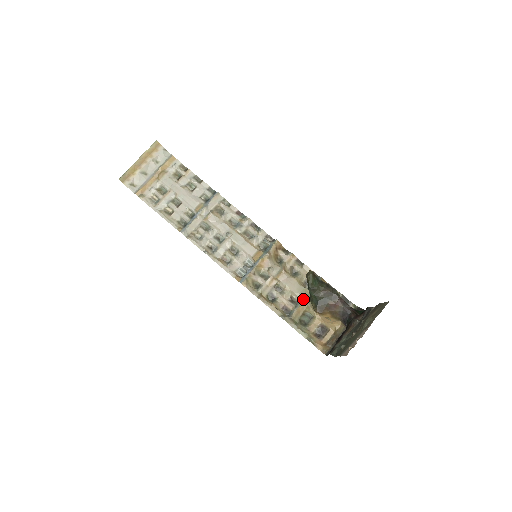
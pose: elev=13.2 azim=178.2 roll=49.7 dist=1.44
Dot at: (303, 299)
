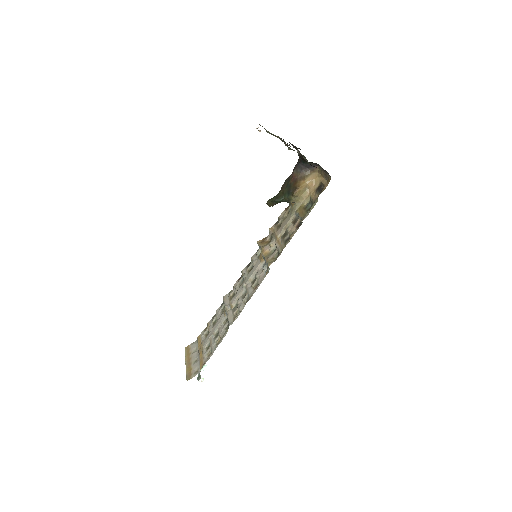
Dot at: (295, 211)
